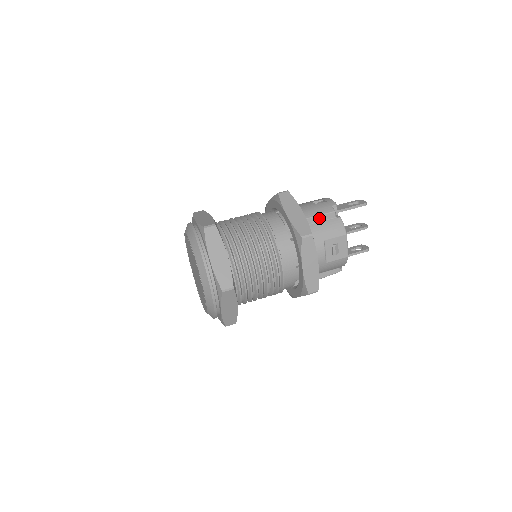
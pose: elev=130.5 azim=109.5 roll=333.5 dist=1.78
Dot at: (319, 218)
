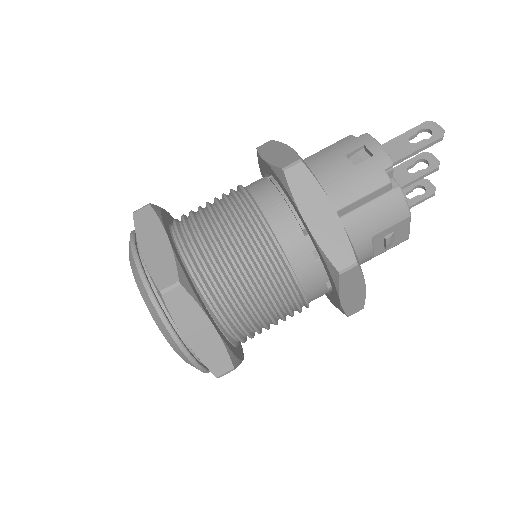
Dot at: (362, 200)
